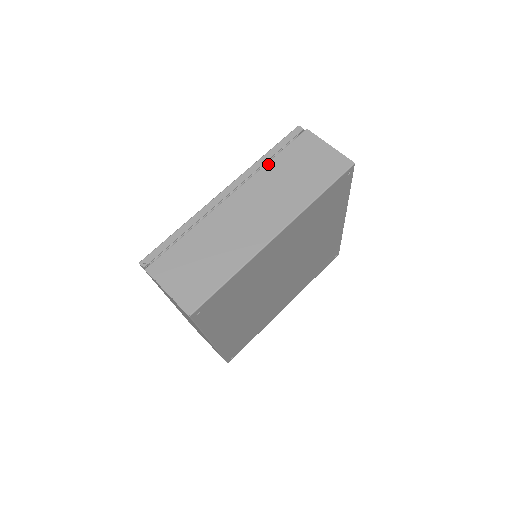
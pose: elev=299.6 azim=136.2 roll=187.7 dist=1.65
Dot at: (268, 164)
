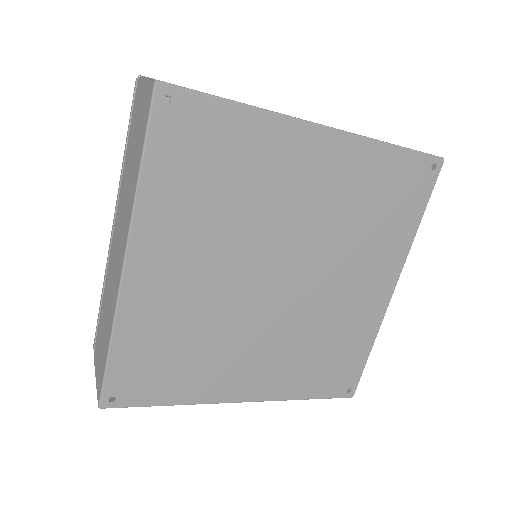
Dot at: occluded
